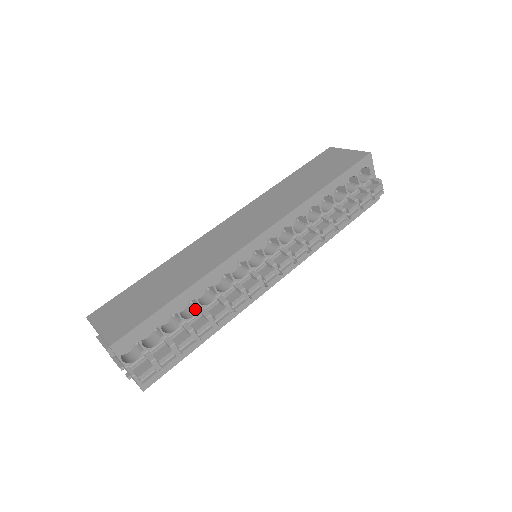
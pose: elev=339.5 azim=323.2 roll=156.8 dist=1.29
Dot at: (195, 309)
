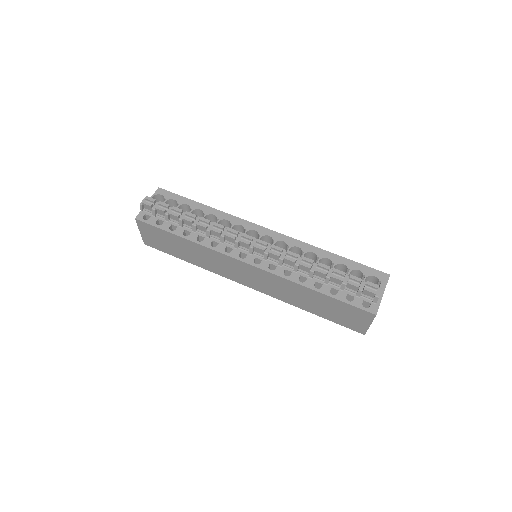
Dot at: occluded
